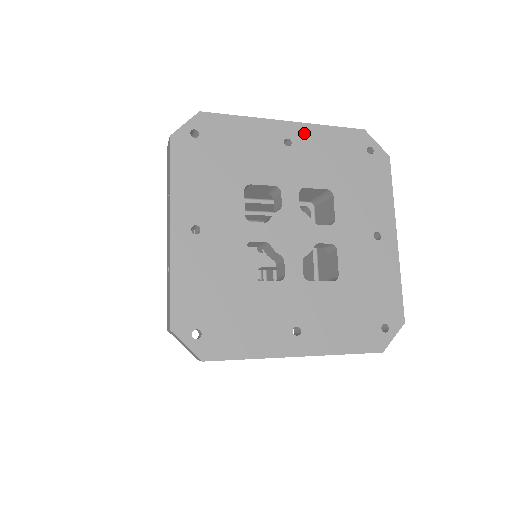
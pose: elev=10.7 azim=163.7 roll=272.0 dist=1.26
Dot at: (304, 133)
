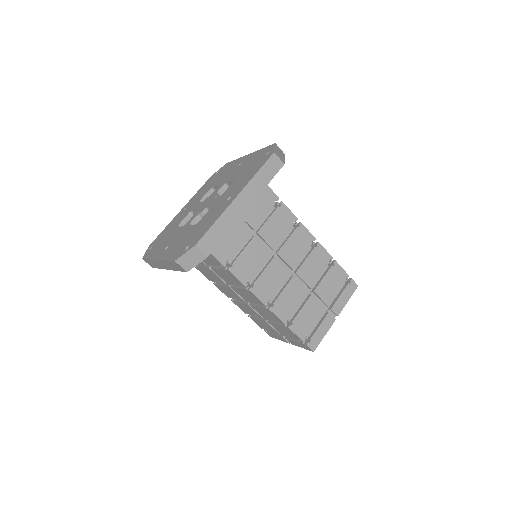
Dot at: (249, 157)
